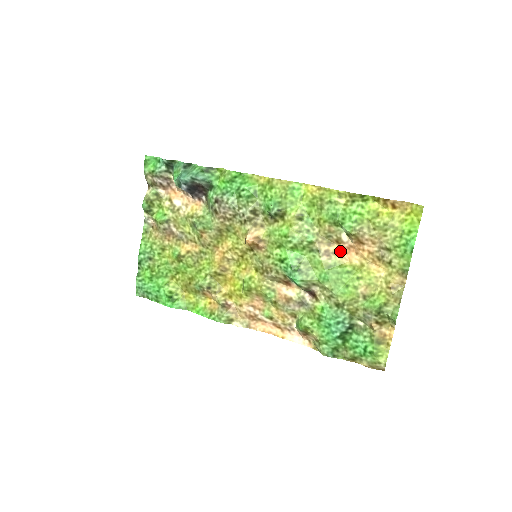
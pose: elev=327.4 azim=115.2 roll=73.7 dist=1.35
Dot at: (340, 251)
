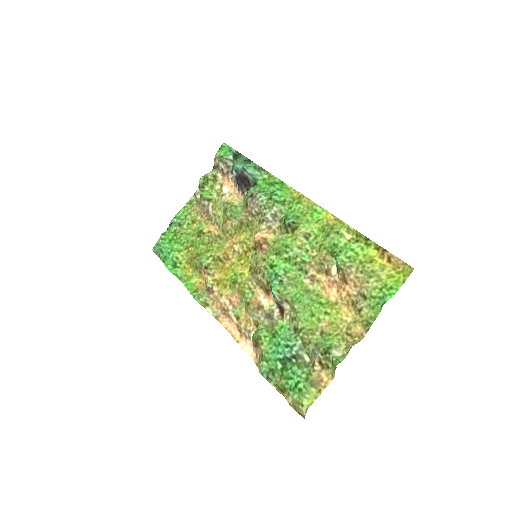
Dot at: (325, 282)
